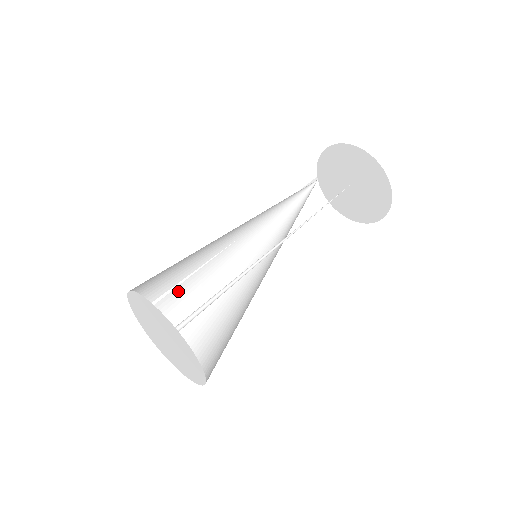
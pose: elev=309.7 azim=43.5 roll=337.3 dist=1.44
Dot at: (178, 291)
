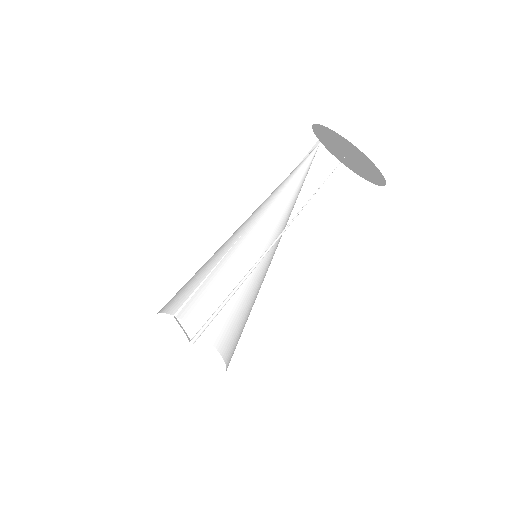
Dot at: (203, 288)
